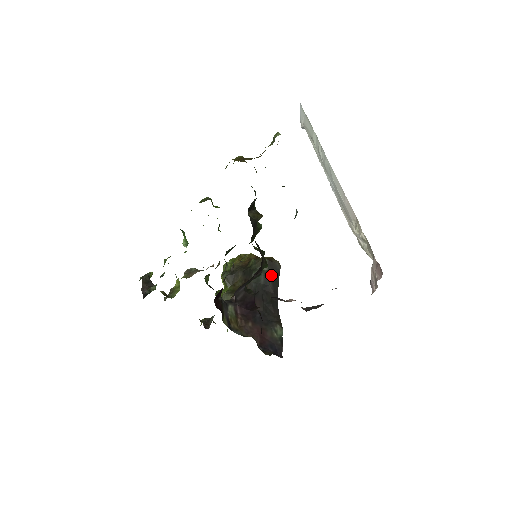
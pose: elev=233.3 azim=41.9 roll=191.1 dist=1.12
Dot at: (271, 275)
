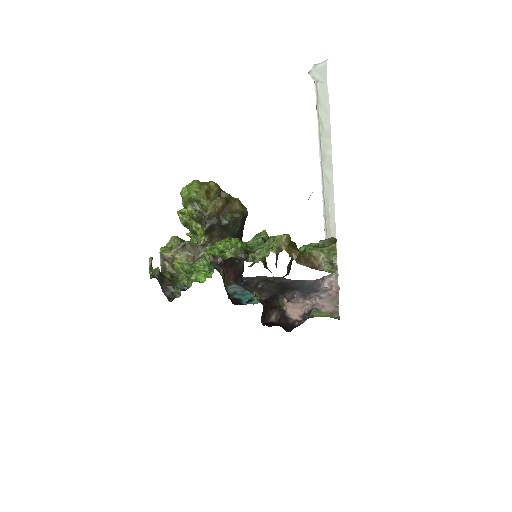
Dot at: (242, 225)
